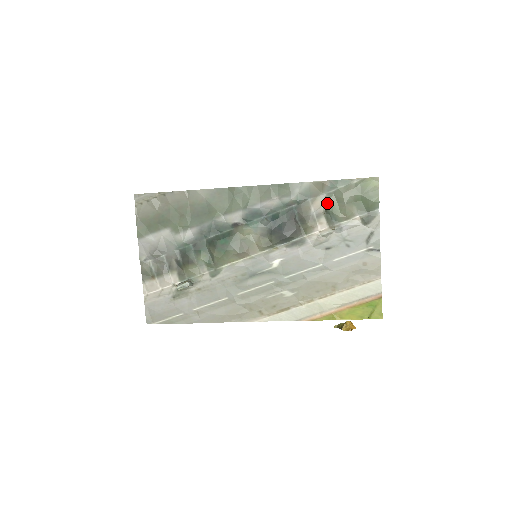
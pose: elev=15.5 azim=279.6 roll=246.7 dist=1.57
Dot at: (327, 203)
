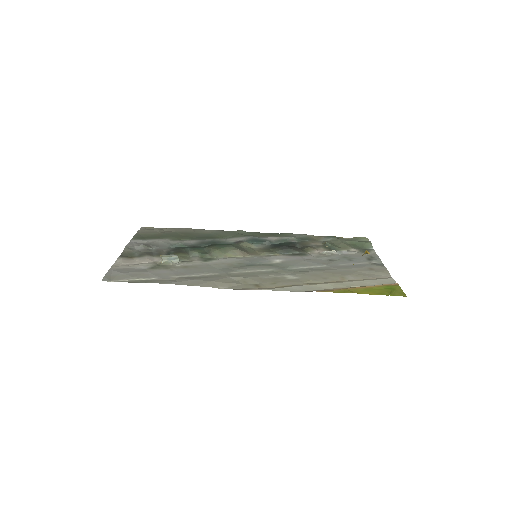
Dot at: (325, 242)
